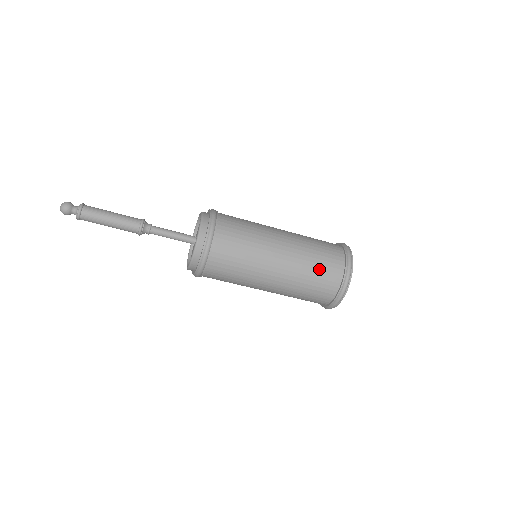
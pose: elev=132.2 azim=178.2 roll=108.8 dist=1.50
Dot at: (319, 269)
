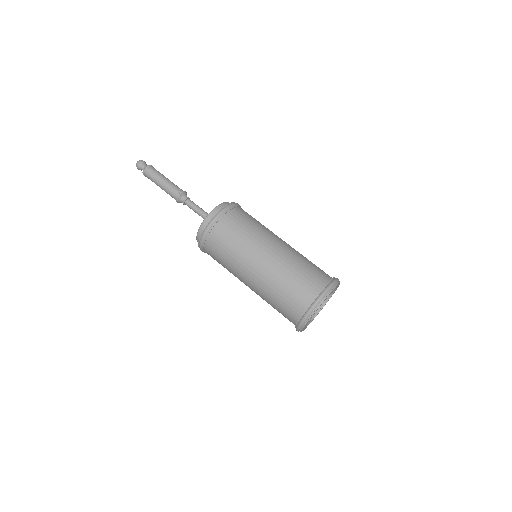
Dot at: (304, 272)
